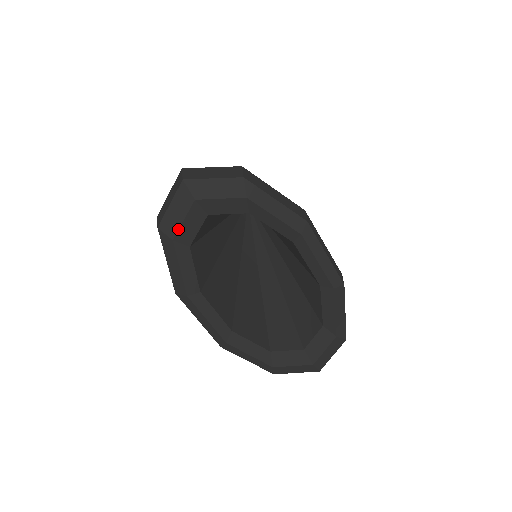
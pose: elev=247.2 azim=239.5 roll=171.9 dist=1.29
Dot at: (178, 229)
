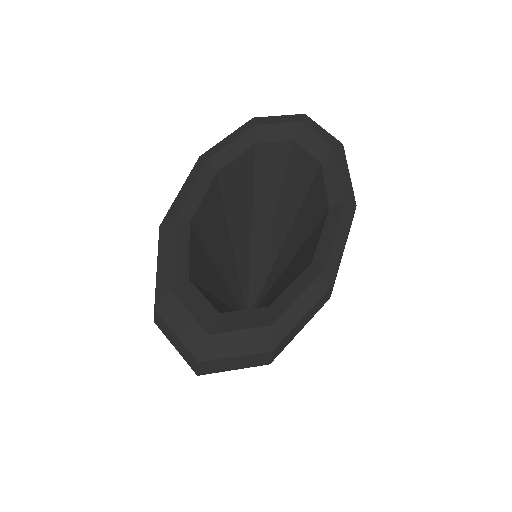
Dot at: (267, 124)
